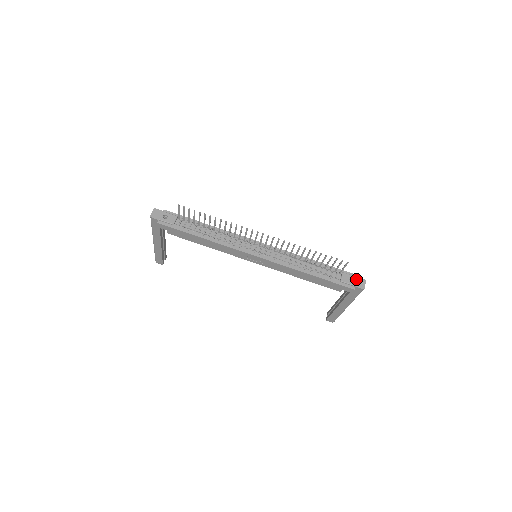
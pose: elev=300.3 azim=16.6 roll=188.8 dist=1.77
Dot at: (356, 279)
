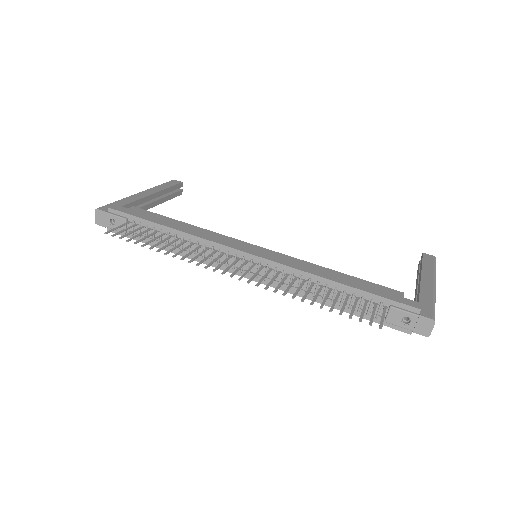
Dot at: (415, 320)
